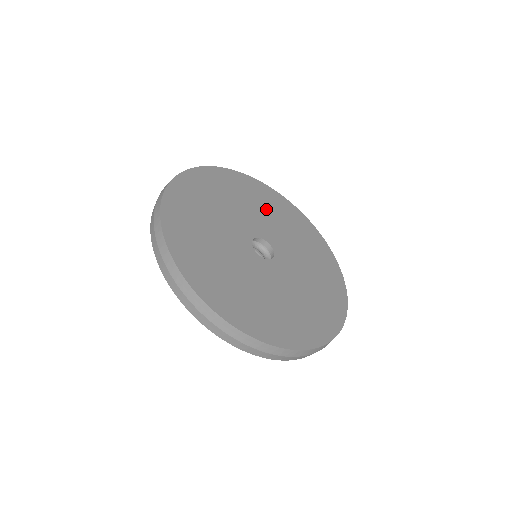
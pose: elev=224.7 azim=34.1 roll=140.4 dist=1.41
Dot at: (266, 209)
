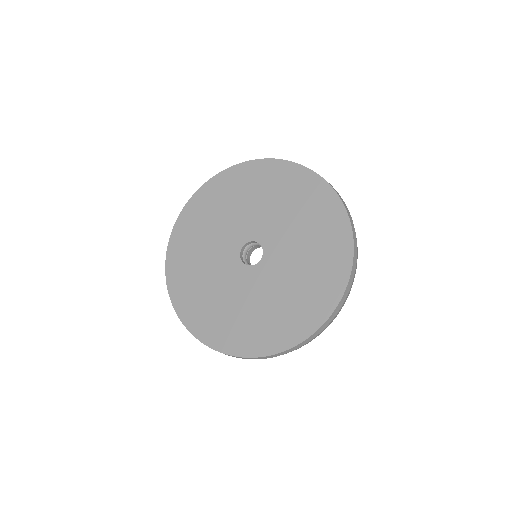
Dot at: (286, 204)
